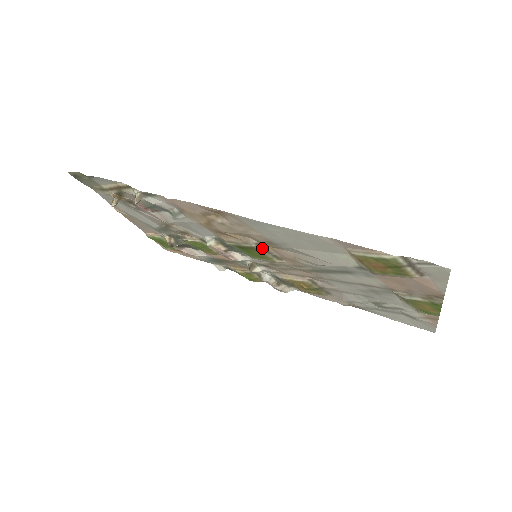
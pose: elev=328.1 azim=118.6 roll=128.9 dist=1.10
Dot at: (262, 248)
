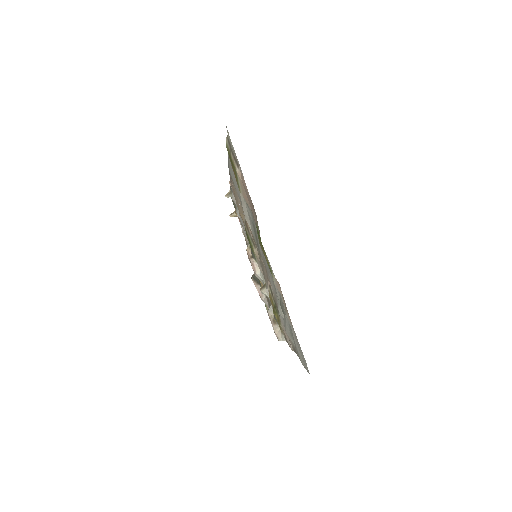
Dot at: (247, 227)
